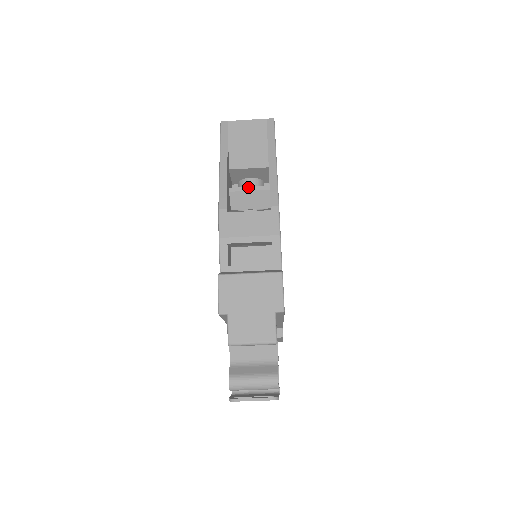
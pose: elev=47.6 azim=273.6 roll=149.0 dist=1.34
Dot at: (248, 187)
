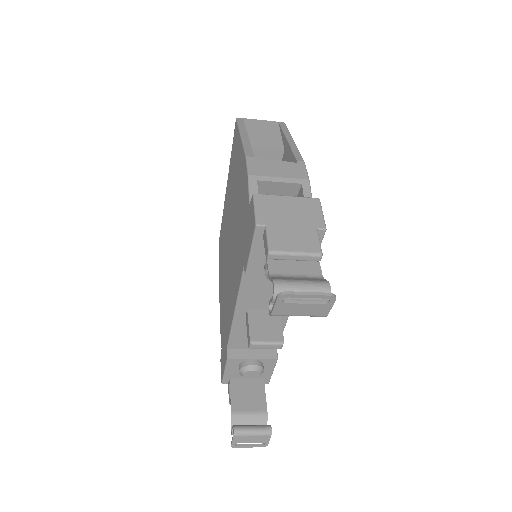
Dot at: (267, 159)
